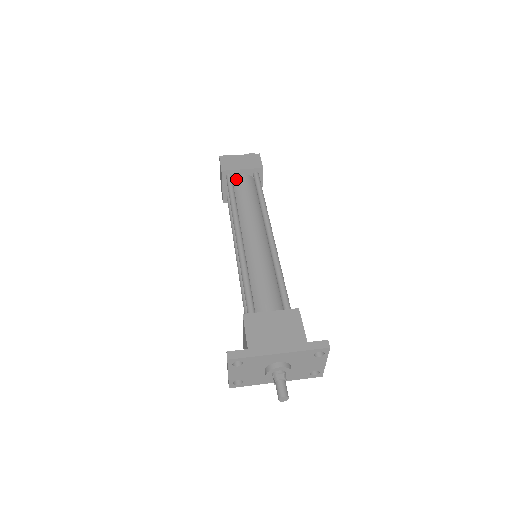
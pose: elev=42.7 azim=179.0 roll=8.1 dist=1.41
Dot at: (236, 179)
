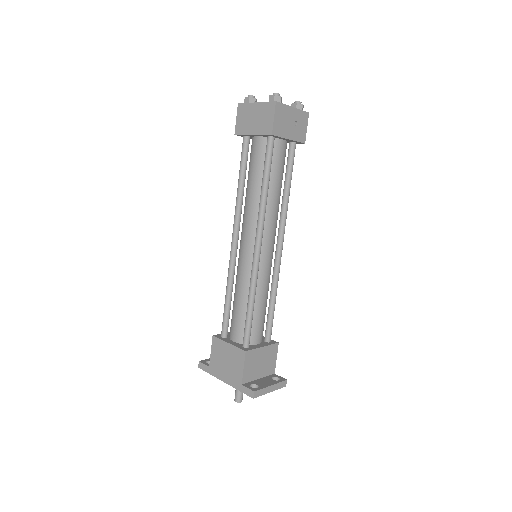
Dot at: (252, 143)
